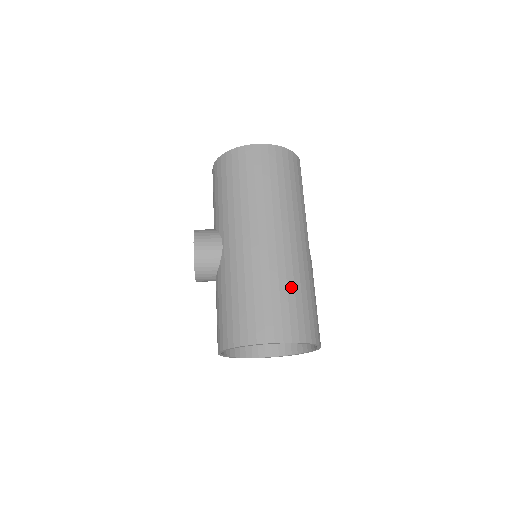
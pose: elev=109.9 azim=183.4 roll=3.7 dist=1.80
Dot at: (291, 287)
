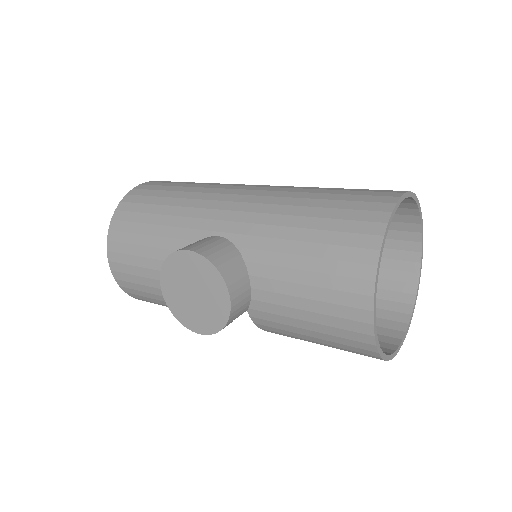
Dot at: occluded
